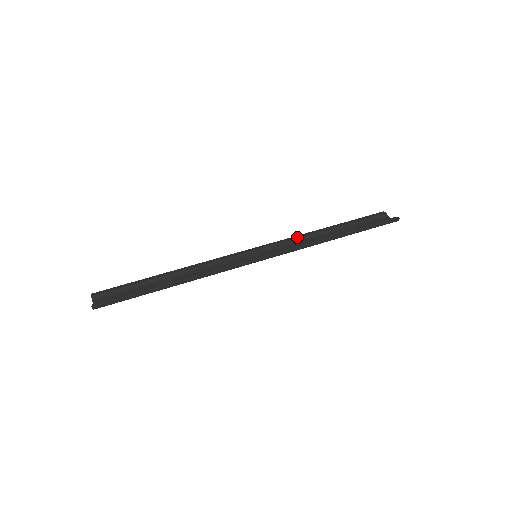
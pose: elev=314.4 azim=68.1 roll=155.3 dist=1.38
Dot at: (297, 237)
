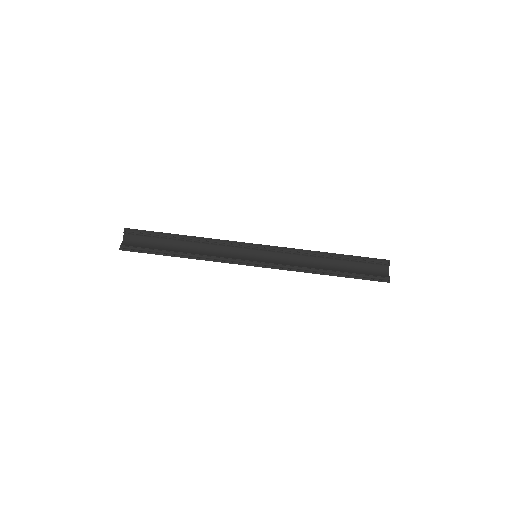
Dot at: (299, 252)
